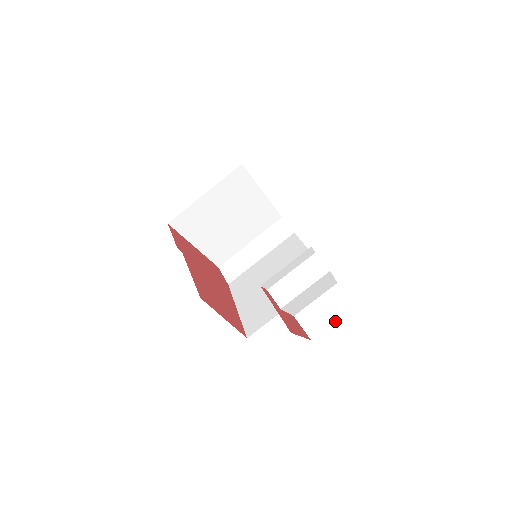
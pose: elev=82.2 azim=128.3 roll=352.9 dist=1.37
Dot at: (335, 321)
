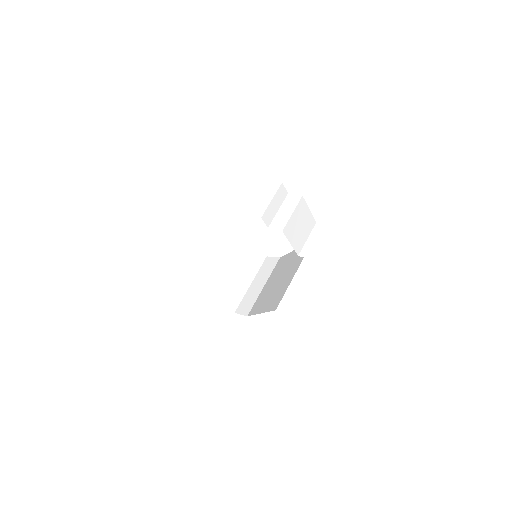
Dot at: occluded
